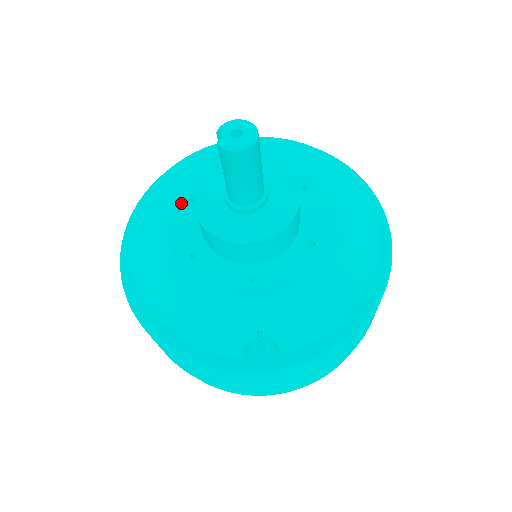
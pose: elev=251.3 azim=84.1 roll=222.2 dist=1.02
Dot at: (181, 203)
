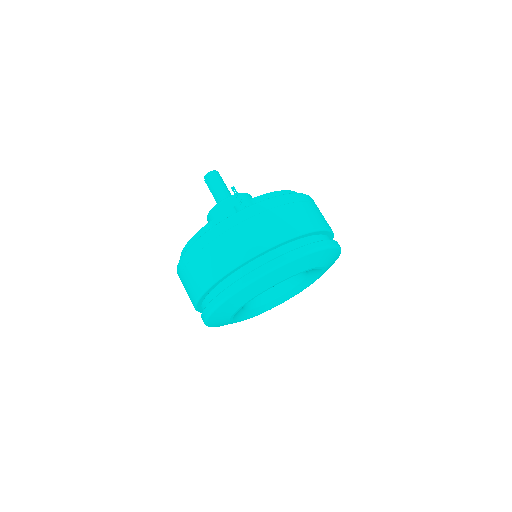
Dot at: occluded
